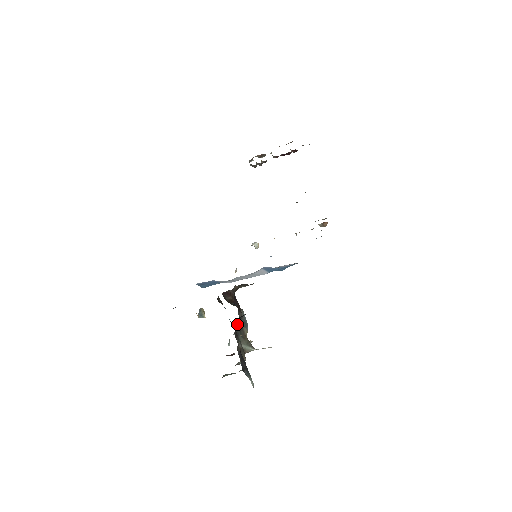
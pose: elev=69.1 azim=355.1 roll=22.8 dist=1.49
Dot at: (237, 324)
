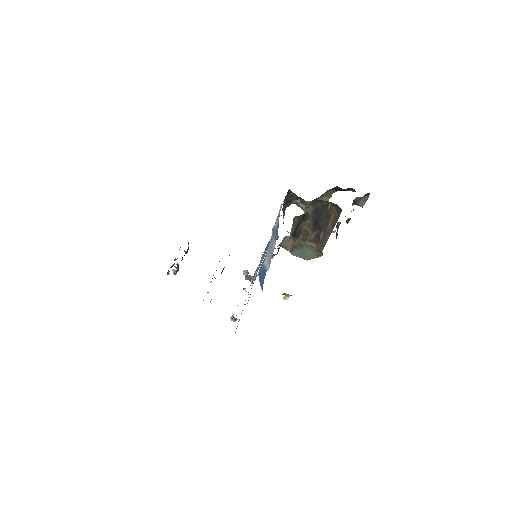
Dot at: occluded
